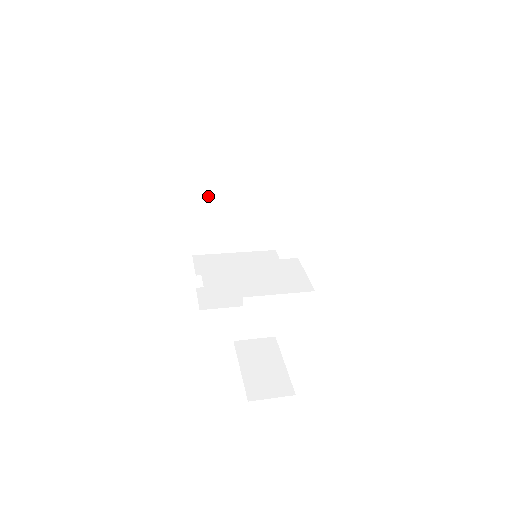
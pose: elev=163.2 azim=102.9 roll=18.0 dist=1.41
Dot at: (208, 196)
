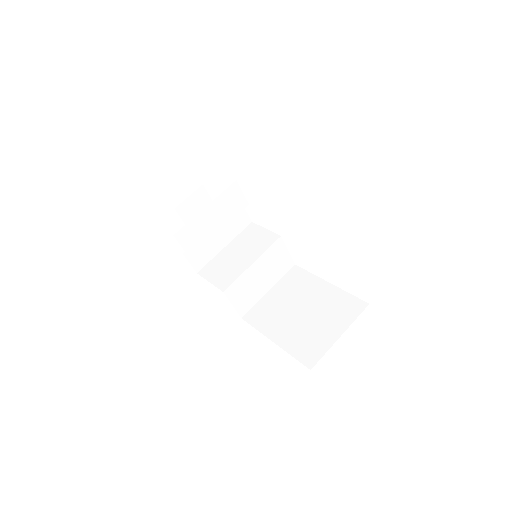
Dot at: occluded
